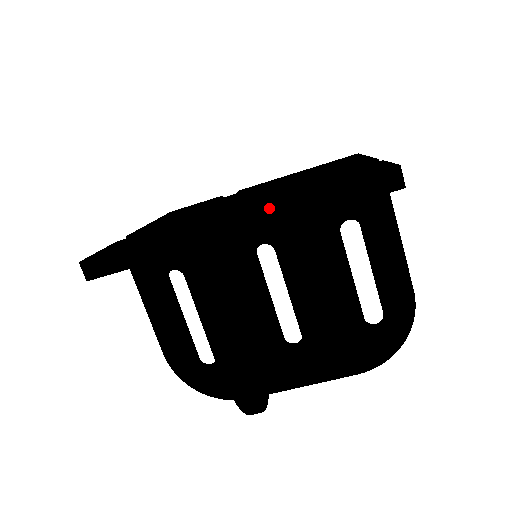
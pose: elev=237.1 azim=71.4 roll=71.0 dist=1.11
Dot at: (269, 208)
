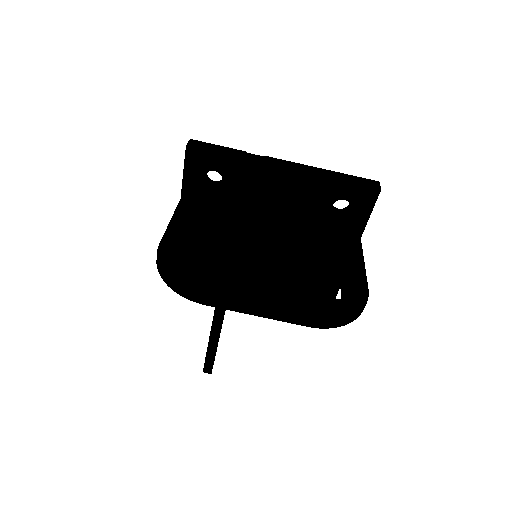
Dot at: (309, 166)
